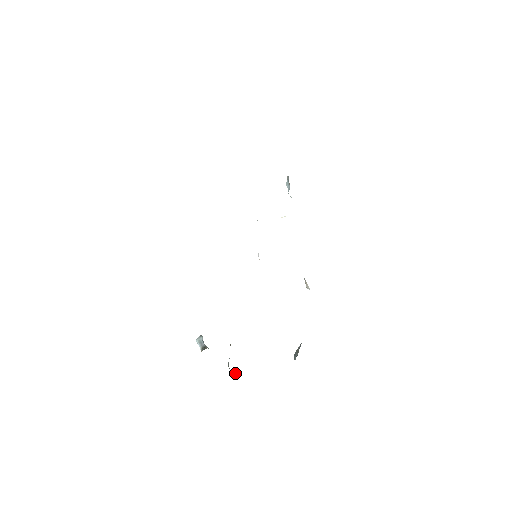
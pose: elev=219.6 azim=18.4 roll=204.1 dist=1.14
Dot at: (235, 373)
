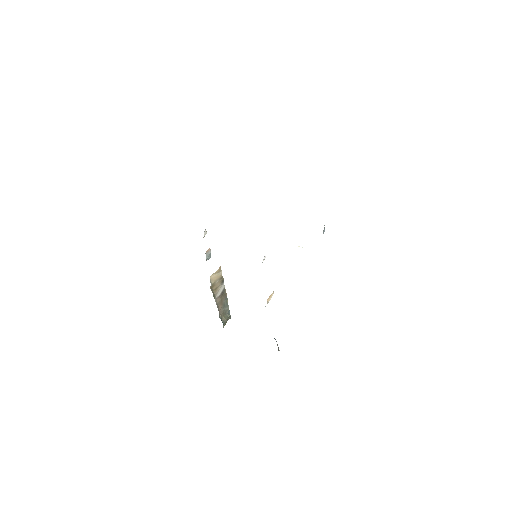
Dot at: (225, 321)
